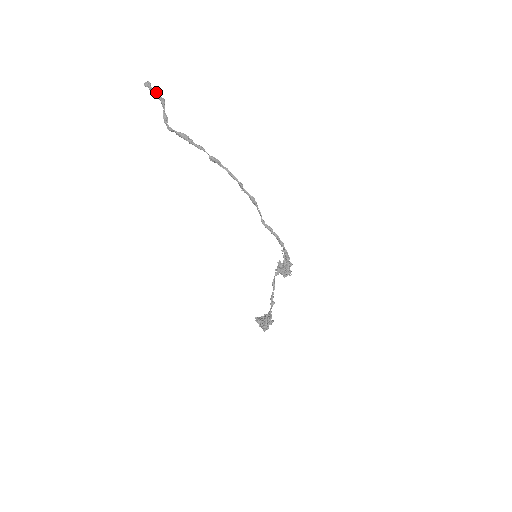
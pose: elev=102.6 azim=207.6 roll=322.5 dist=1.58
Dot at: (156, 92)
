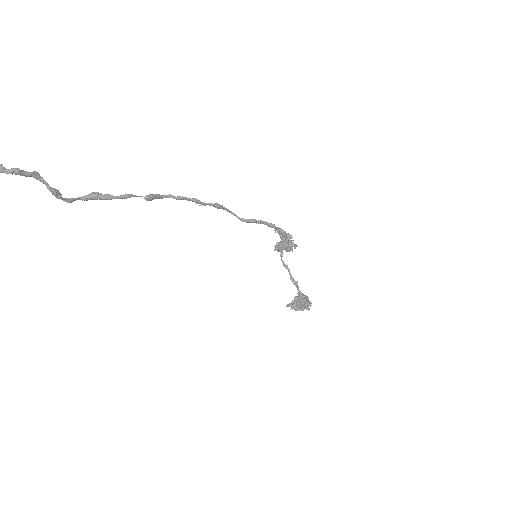
Dot at: (20, 171)
